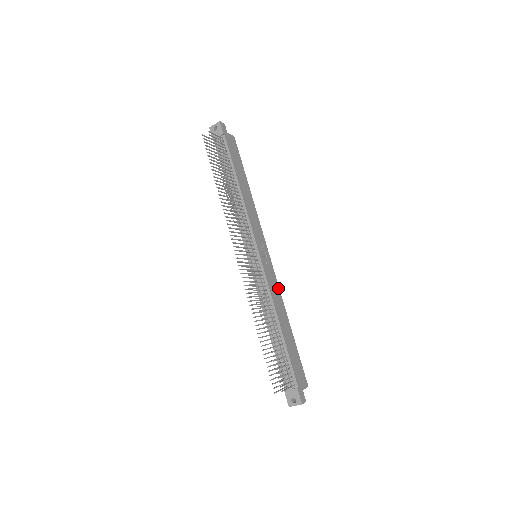
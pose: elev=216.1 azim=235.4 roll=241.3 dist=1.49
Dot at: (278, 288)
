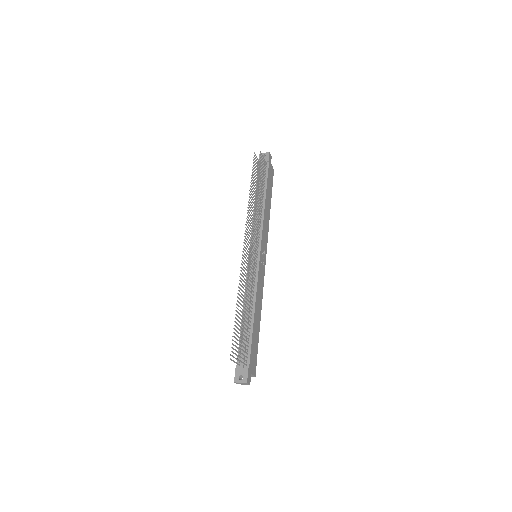
Dot at: occluded
